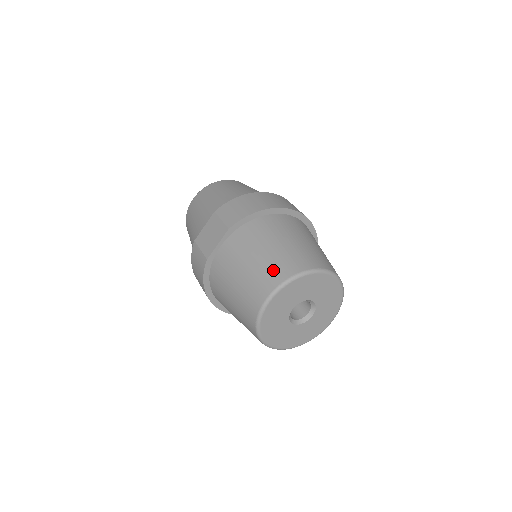
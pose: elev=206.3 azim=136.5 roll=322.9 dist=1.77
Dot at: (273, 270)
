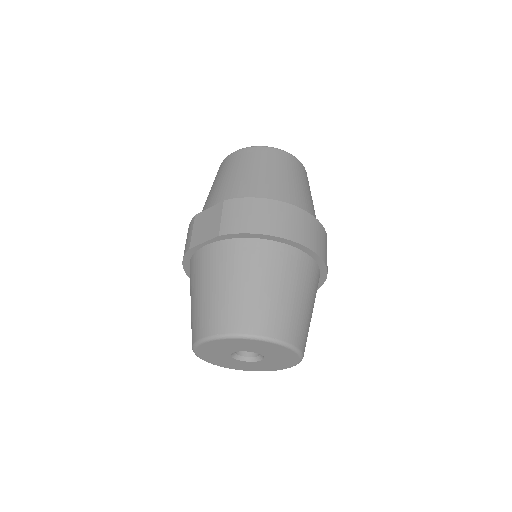
Dot at: (228, 314)
